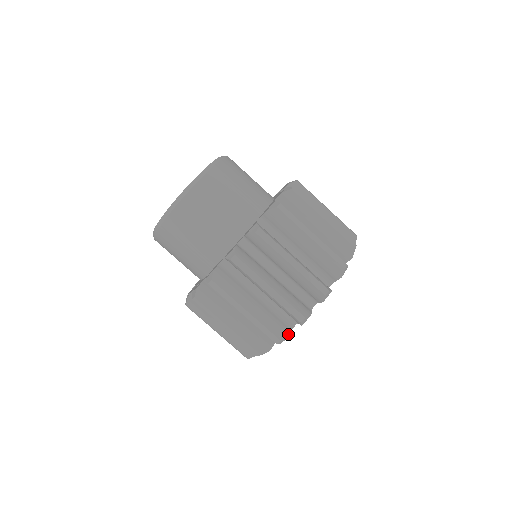
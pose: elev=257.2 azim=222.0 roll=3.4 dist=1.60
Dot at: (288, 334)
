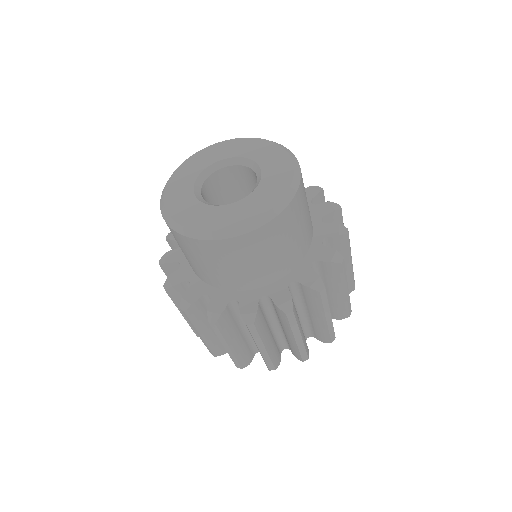
Dot at: (250, 362)
